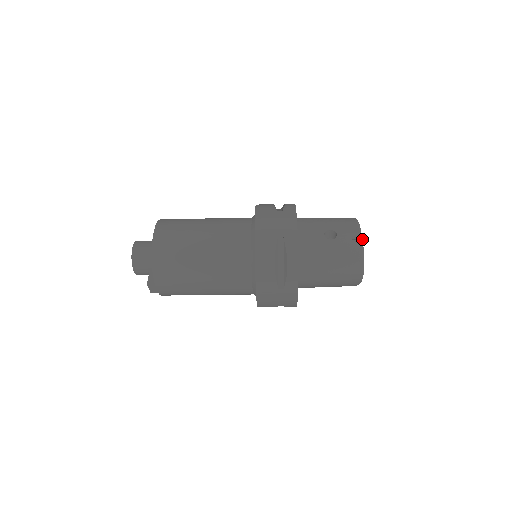
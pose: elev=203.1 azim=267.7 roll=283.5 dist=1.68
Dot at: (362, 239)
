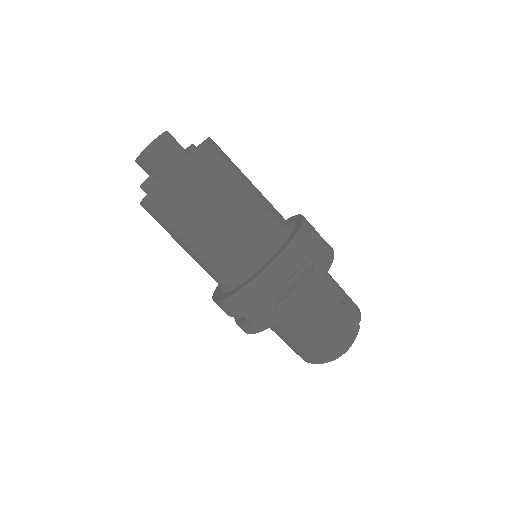
Dot at: occluded
